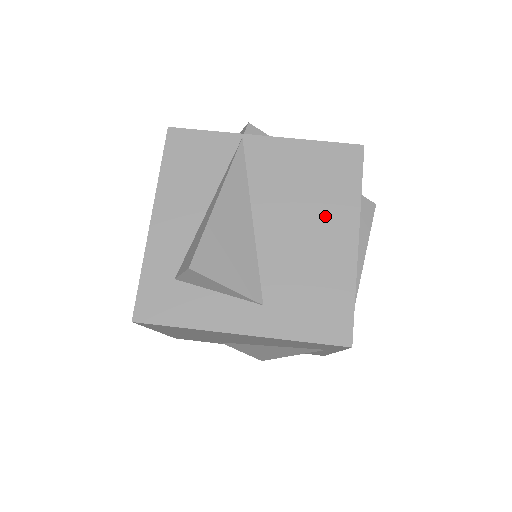
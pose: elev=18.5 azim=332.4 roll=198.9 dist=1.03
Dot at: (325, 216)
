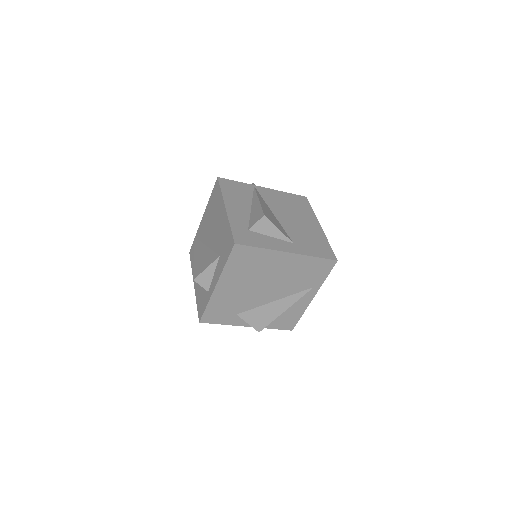
Dot at: (303, 217)
